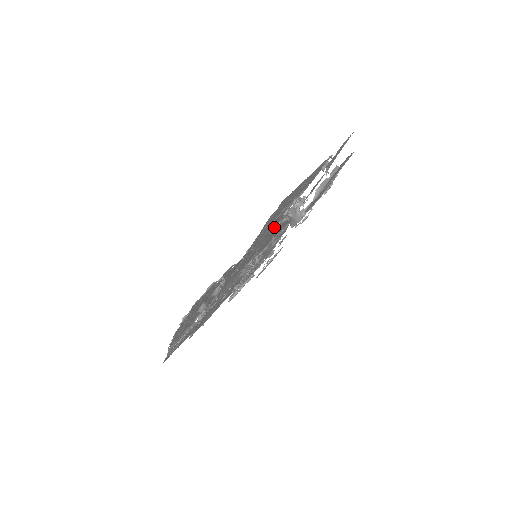
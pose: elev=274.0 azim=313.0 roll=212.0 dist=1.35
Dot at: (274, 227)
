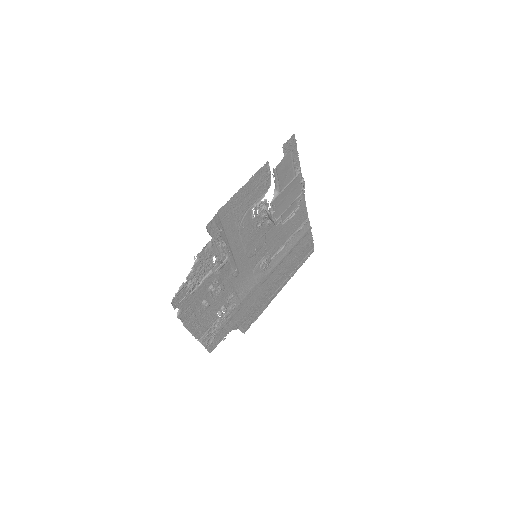
Dot at: (257, 230)
